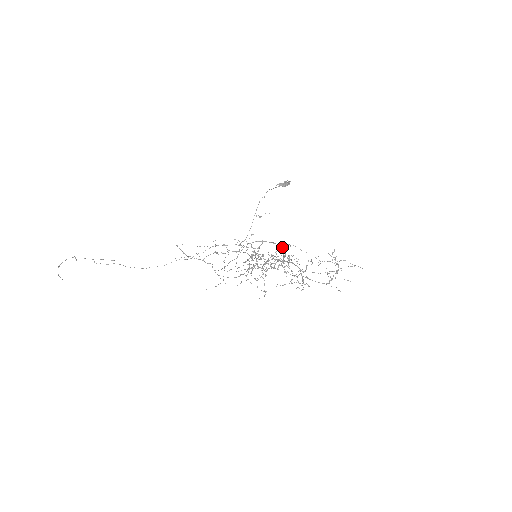
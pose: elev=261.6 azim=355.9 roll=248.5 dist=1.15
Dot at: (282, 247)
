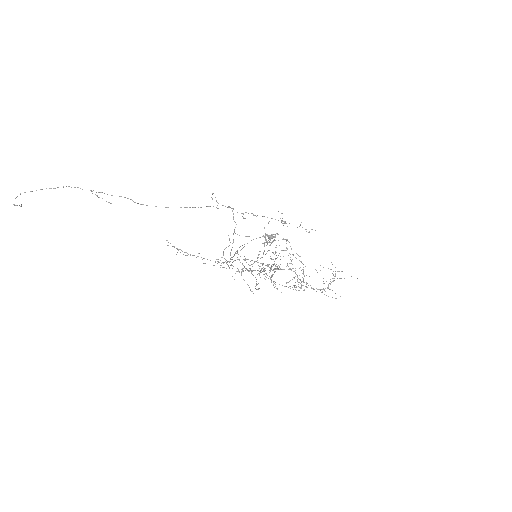
Dot at: (272, 266)
